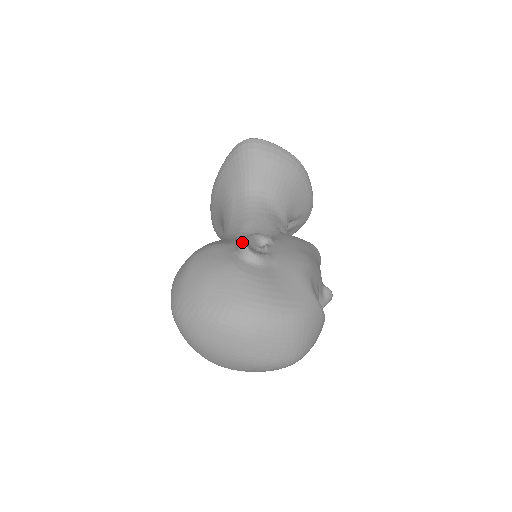
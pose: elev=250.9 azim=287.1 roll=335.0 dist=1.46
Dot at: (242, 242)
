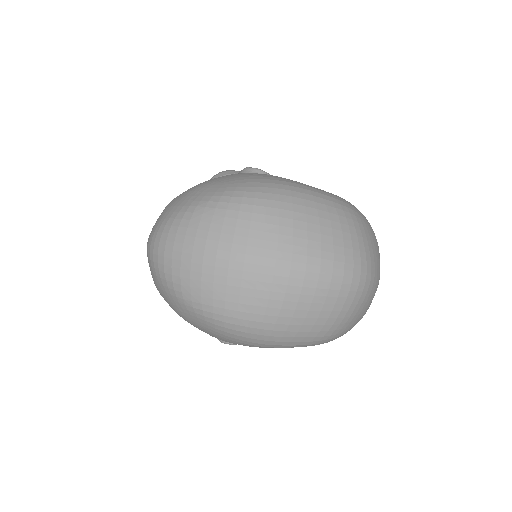
Dot at: (239, 172)
